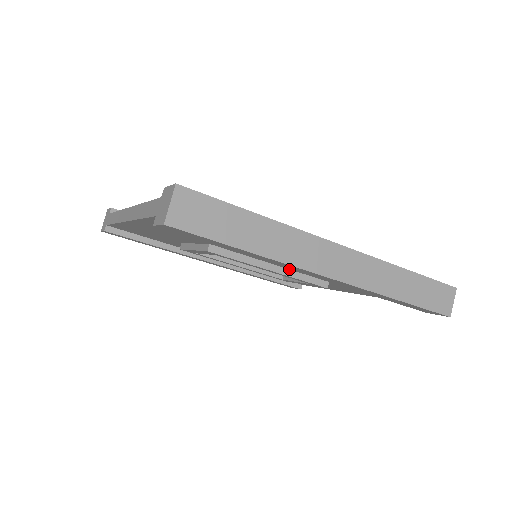
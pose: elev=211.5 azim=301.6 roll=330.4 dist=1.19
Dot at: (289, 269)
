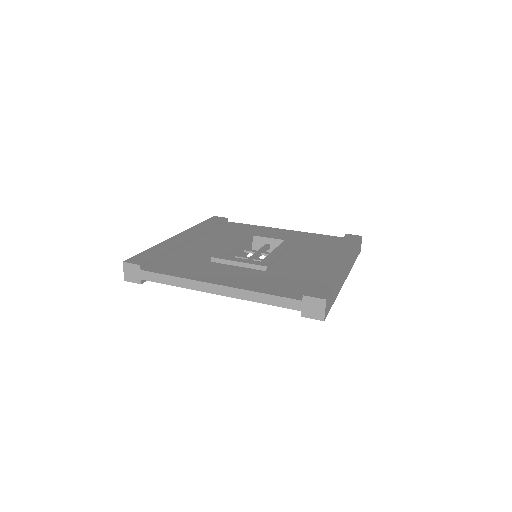
Dot at: occluded
